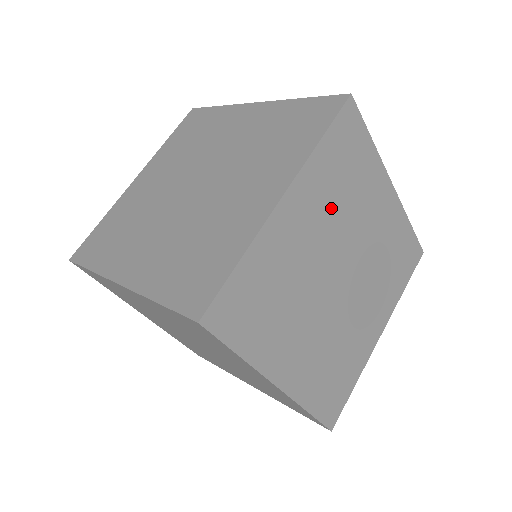
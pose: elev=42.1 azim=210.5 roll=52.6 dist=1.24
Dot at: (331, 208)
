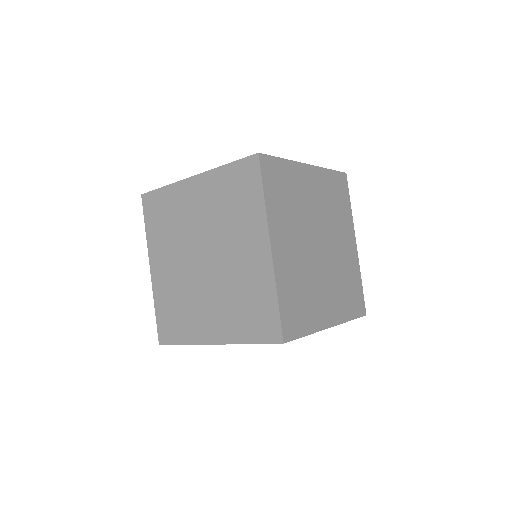
Dot at: (292, 220)
